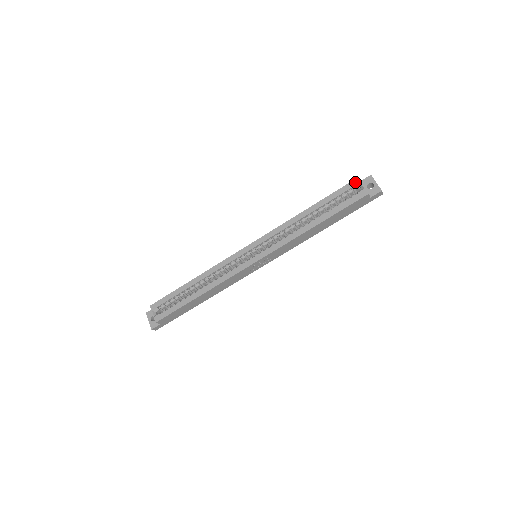
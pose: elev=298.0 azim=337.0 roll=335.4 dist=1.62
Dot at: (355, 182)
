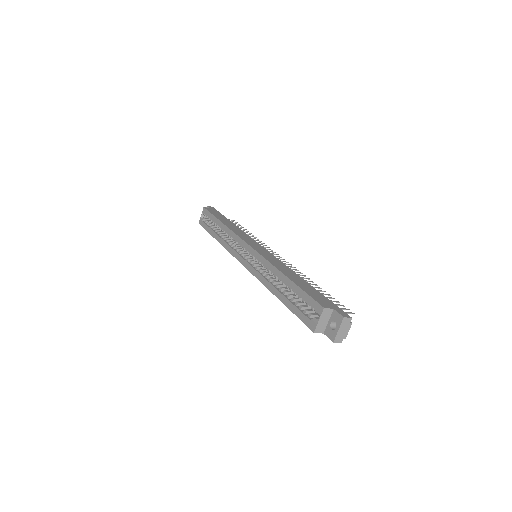
Dot at: (319, 308)
